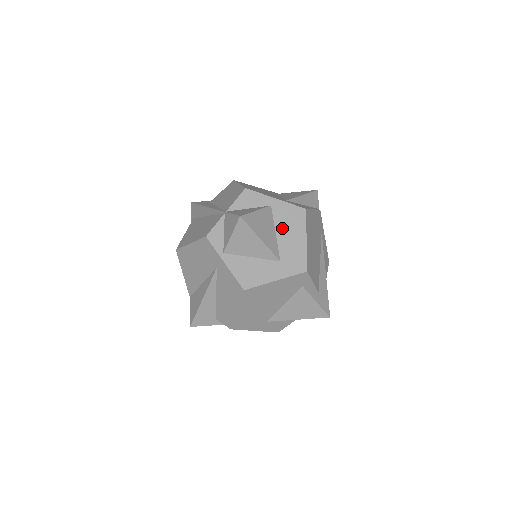
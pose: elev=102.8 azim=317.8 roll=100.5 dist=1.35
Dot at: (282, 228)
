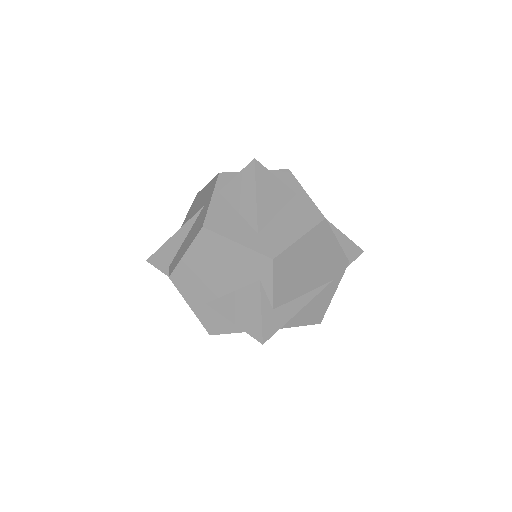
Dot at: (288, 214)
